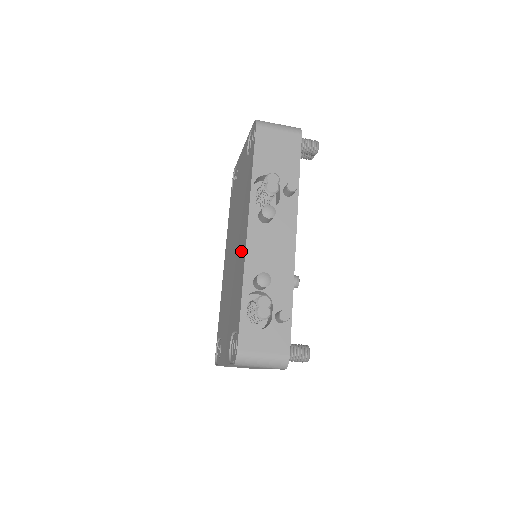
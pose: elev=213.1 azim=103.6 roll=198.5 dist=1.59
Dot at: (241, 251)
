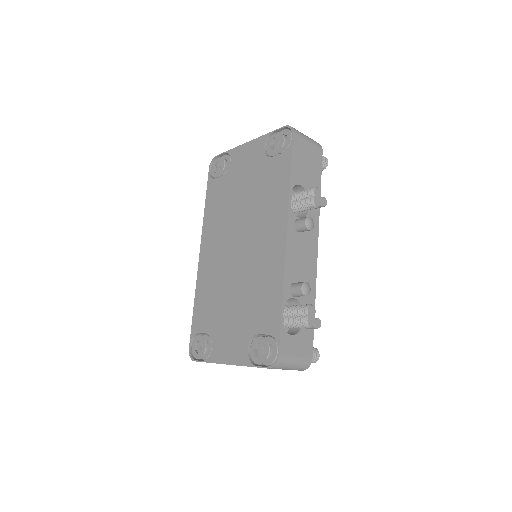
Dot at: (269, 255)
